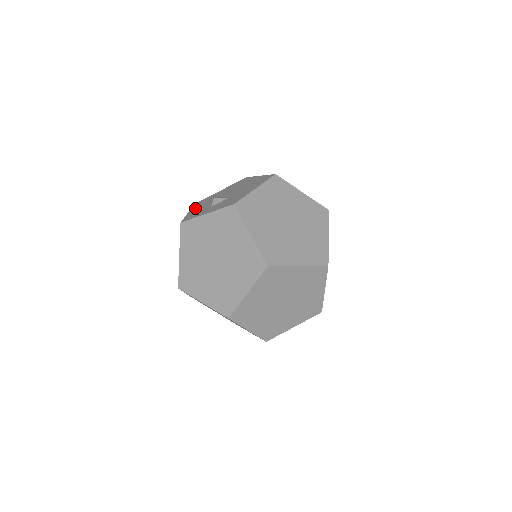
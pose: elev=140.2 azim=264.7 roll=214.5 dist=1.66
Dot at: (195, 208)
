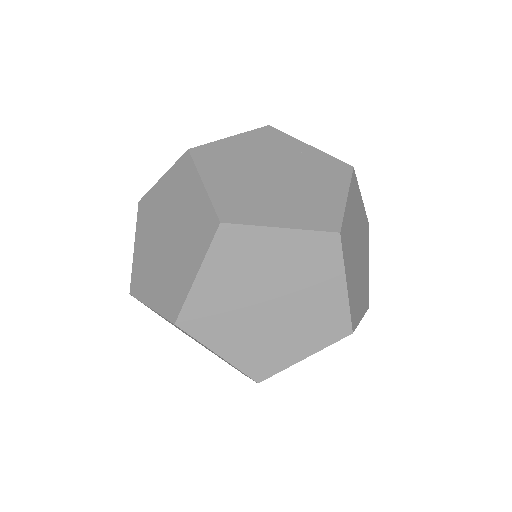
Dot at: occluded
